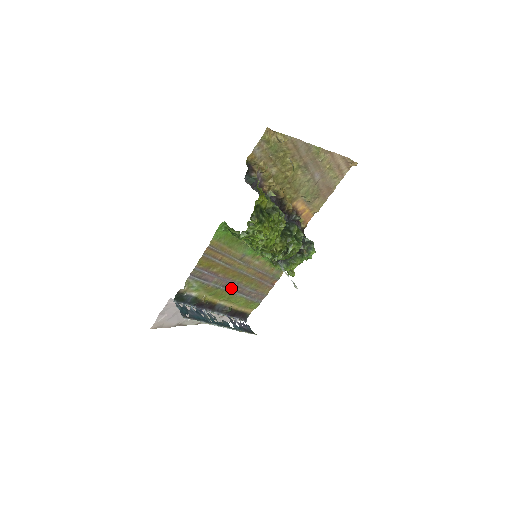
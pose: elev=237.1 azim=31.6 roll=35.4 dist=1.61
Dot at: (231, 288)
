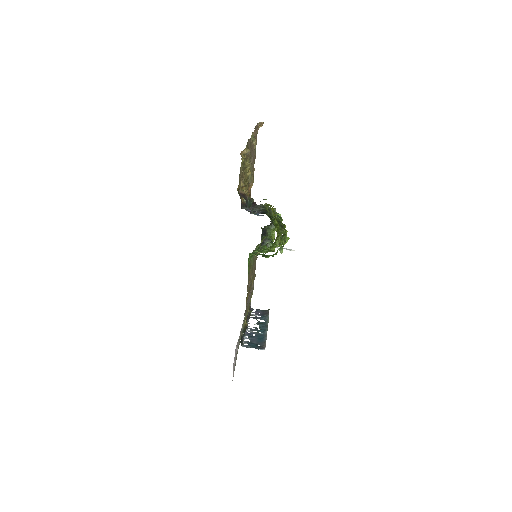
Dot at: (250, 296)
